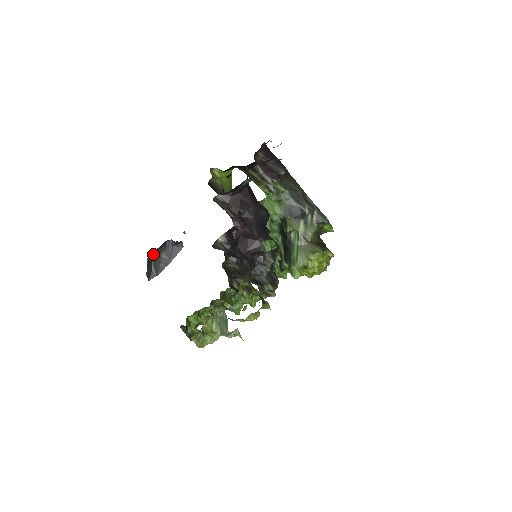
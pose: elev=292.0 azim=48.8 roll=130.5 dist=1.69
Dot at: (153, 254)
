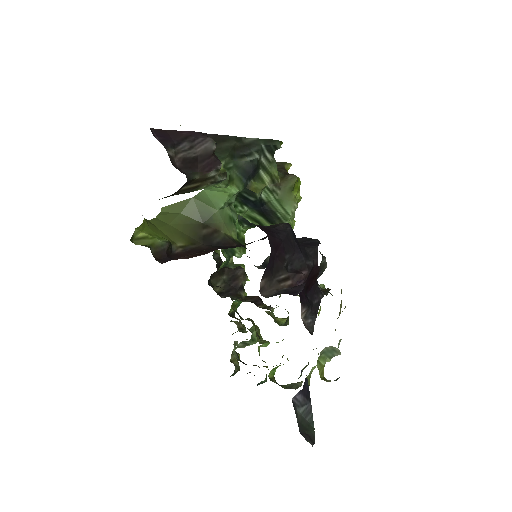
Dot at: occluded
